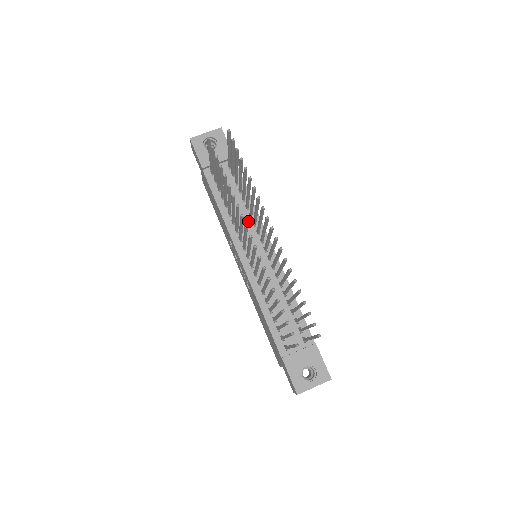
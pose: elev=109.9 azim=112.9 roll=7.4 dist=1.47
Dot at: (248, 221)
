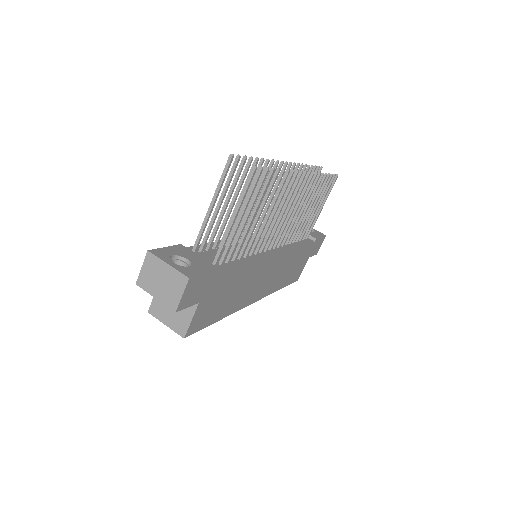
Dot at: occluded
